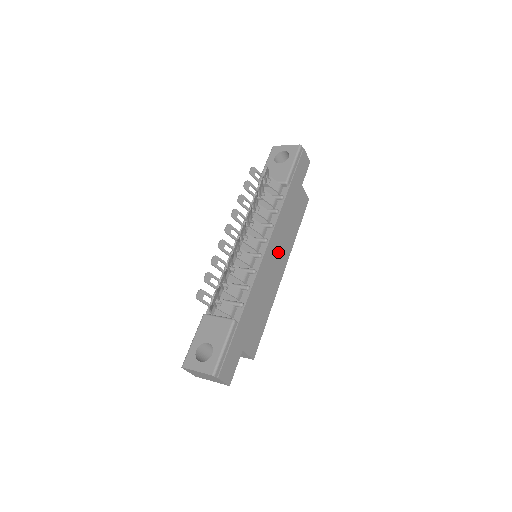
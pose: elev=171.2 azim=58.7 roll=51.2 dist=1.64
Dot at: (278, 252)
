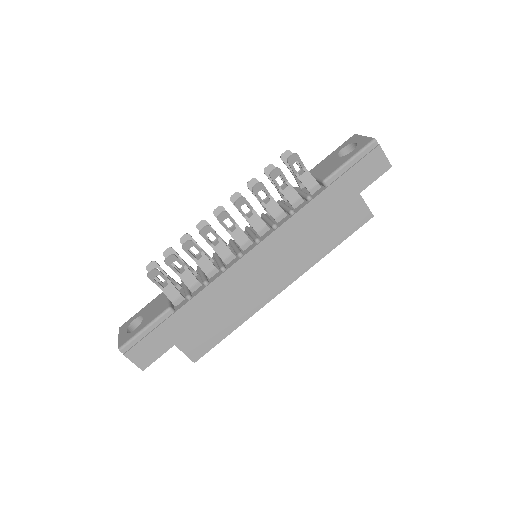
Dot at: (277, 262)
